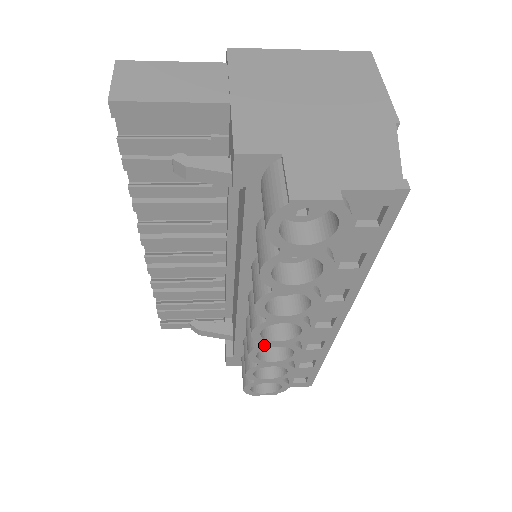
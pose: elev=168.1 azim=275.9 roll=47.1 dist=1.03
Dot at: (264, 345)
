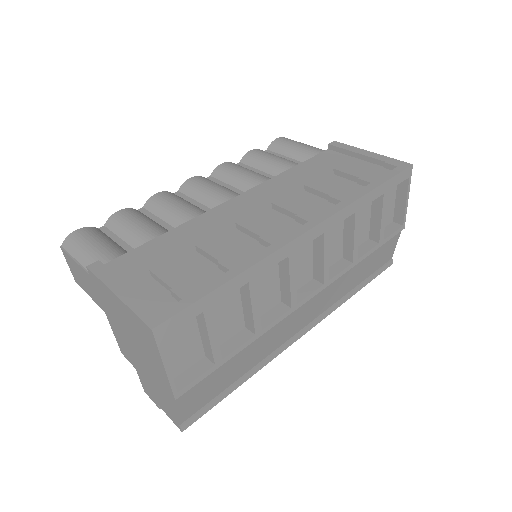
Dot at: occluded
